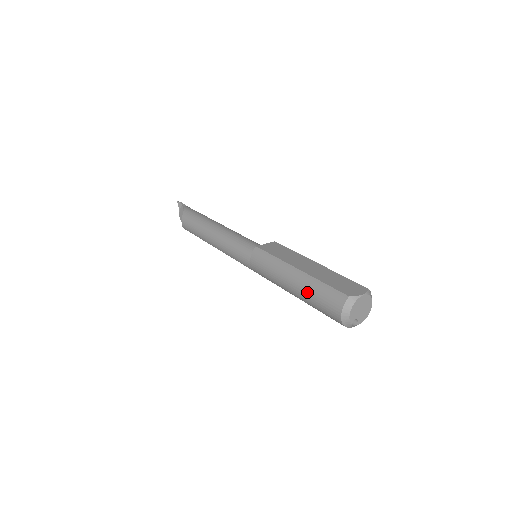
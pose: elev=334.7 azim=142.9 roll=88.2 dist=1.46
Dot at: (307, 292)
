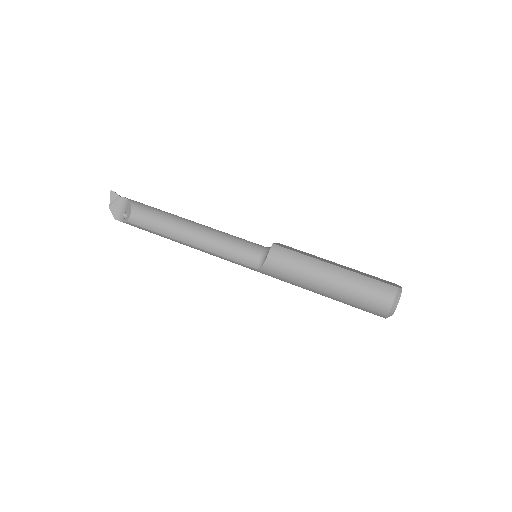
Dot at: (351, 286)
